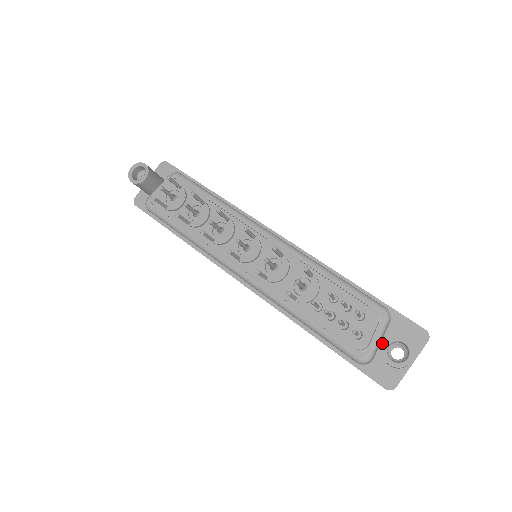
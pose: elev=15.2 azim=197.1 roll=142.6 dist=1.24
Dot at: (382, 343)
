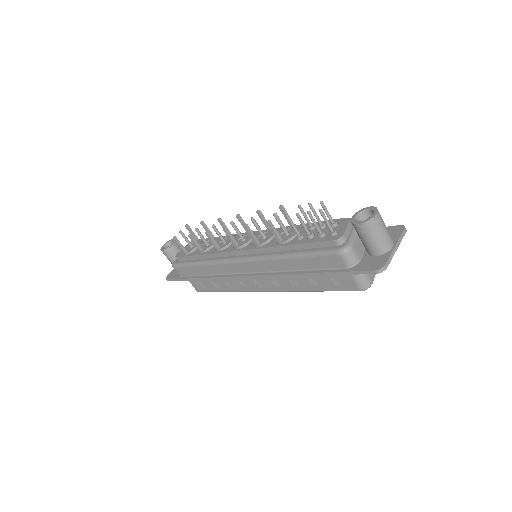
Dot at: occluded
